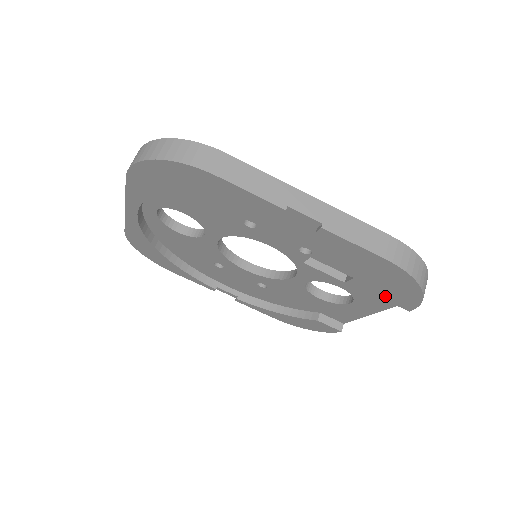
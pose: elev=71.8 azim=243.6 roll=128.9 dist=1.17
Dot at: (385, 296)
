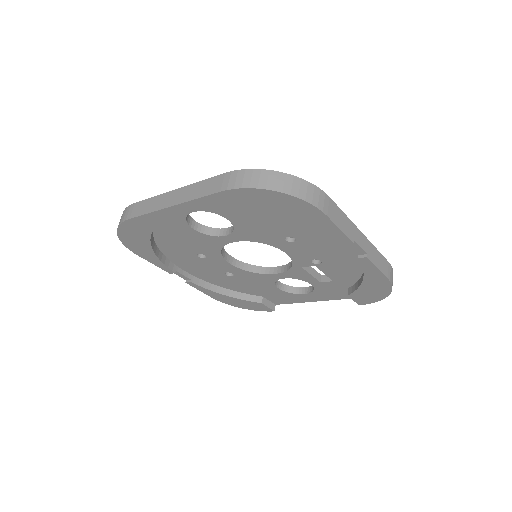
Dot at: (354, 296)
